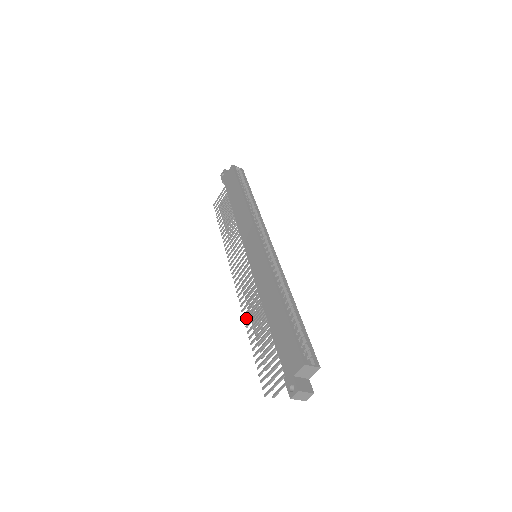
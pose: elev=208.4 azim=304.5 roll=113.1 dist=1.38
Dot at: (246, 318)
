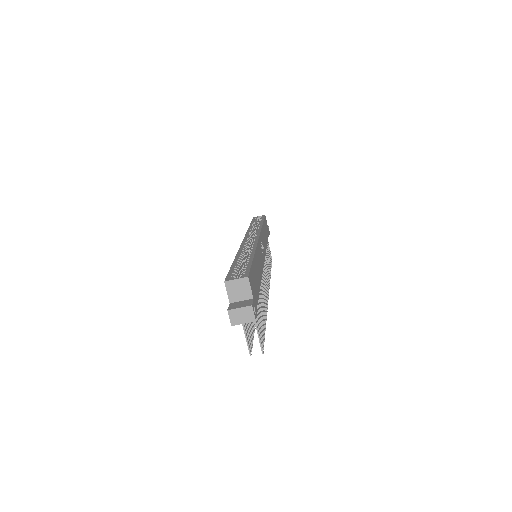
Dot at: occluded
